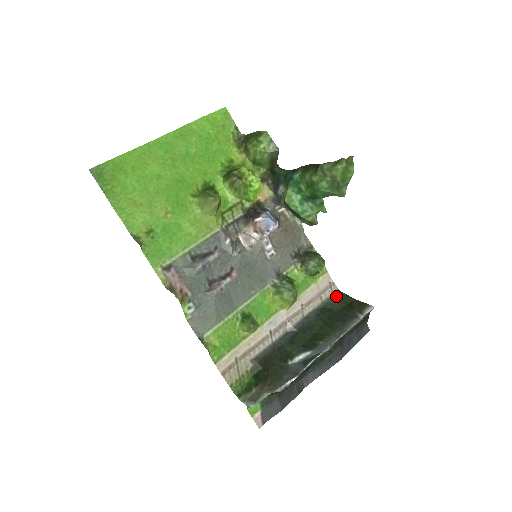
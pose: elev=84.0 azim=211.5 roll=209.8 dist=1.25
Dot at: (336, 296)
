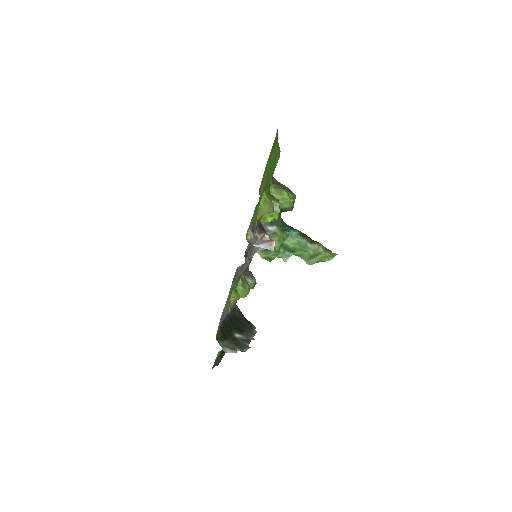
Dot at: (236, 307)
